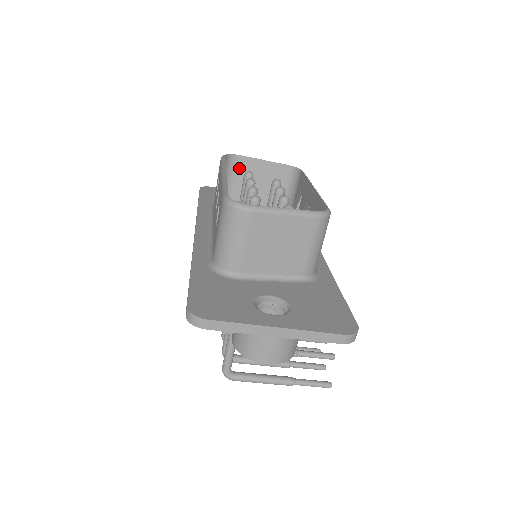
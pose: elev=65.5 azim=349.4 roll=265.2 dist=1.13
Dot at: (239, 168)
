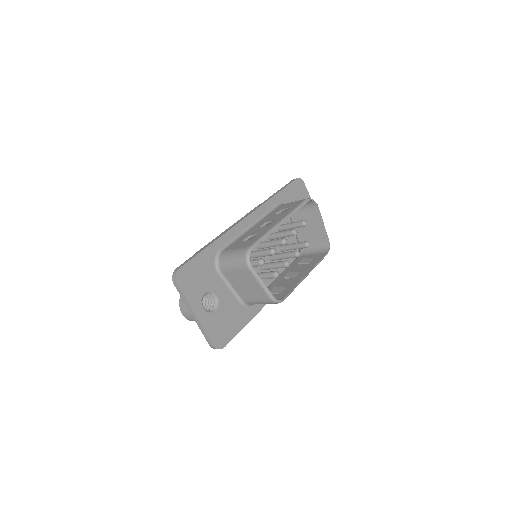
Dot at: (311, 209)
